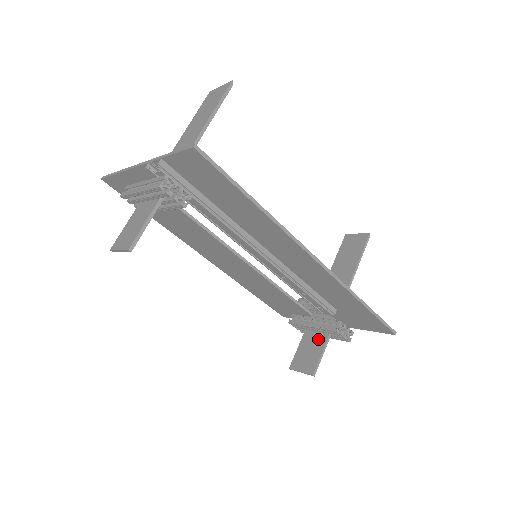
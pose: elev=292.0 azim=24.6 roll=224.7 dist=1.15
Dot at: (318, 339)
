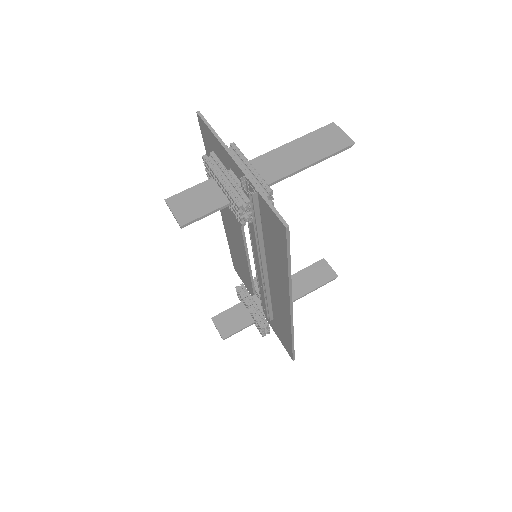
Dot at: (245, 318)
